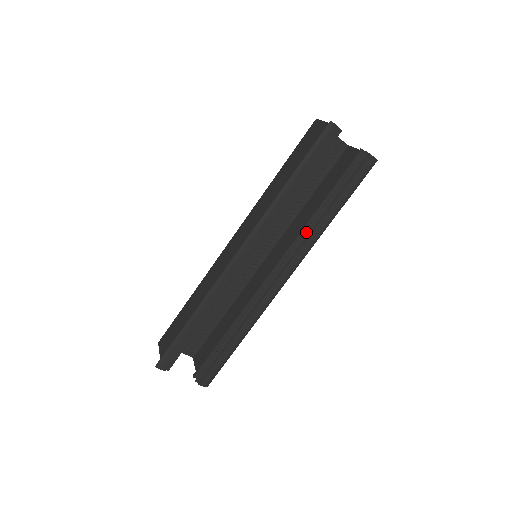
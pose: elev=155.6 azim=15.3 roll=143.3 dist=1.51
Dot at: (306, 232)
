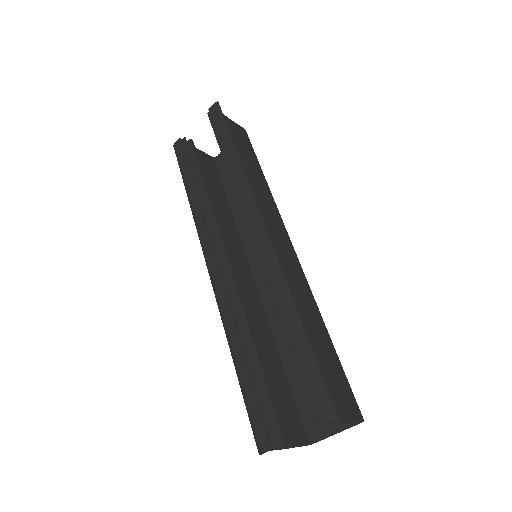
Dot at: (234, 188)
